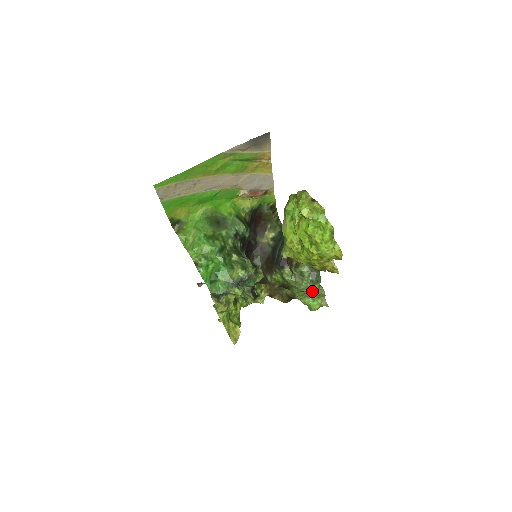
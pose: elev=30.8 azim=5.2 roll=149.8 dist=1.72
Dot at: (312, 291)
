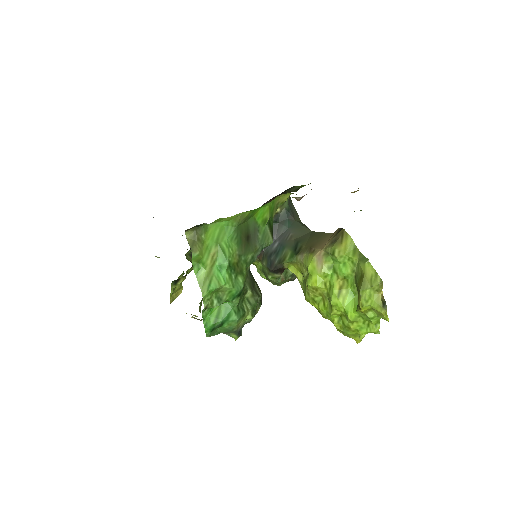
Dot at: occluded
